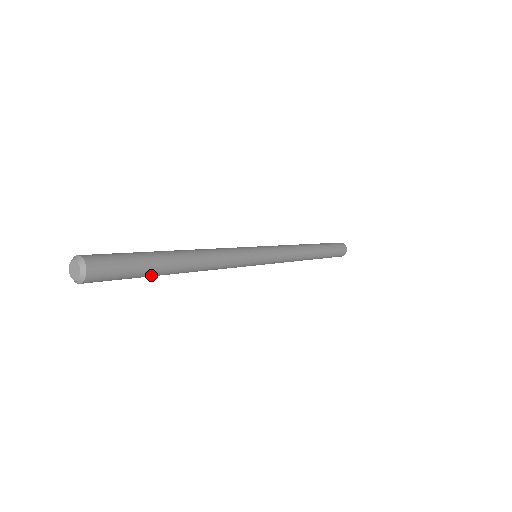
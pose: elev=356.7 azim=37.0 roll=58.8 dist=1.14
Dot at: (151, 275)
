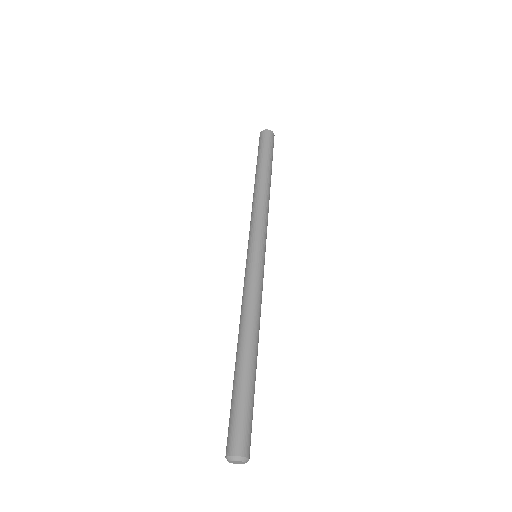
Dot at: occluded
